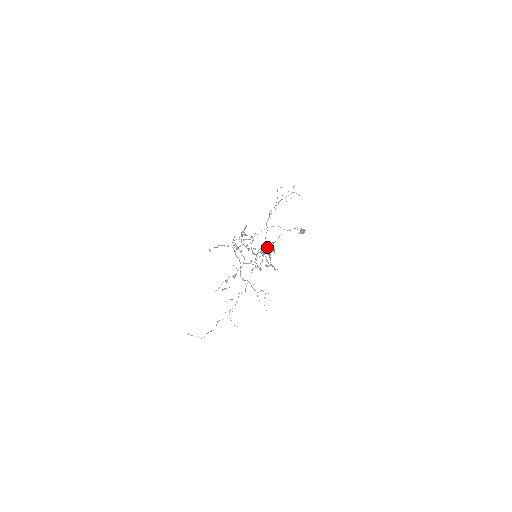
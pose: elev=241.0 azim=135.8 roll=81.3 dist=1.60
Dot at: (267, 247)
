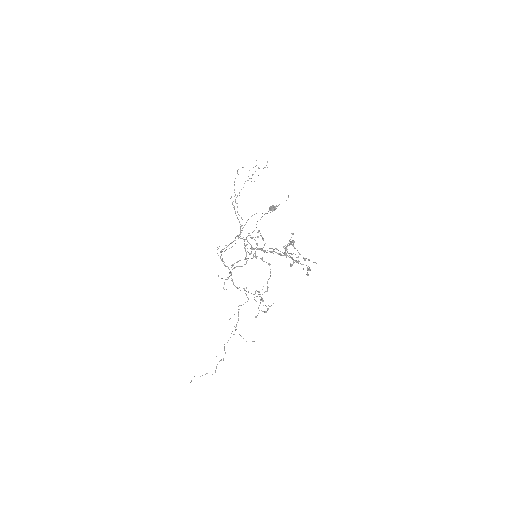
Dot at: (289, 241)
